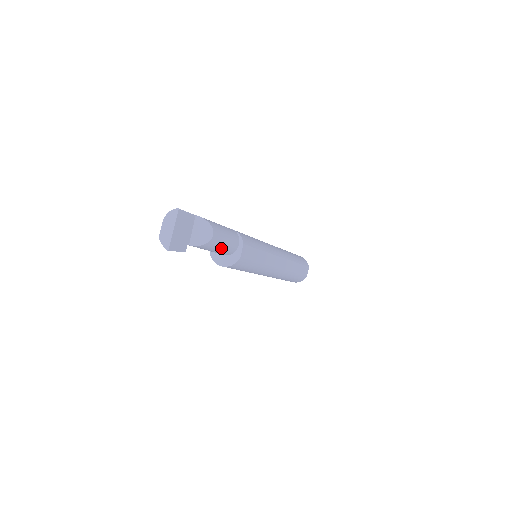
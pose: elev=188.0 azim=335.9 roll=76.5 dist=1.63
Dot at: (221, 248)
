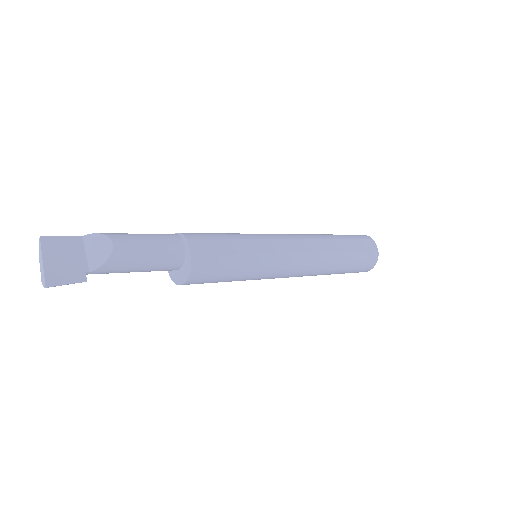
Dot at: (150, 257)
